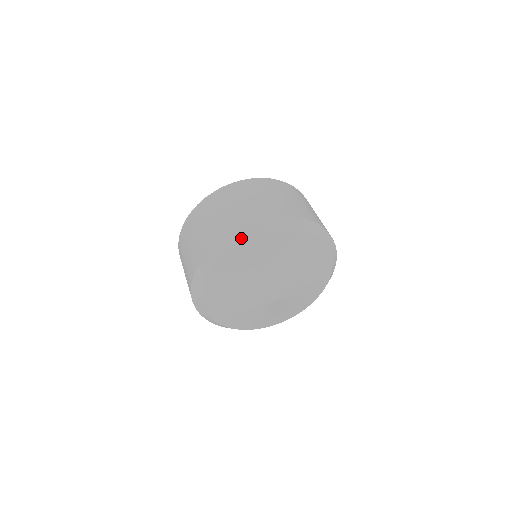
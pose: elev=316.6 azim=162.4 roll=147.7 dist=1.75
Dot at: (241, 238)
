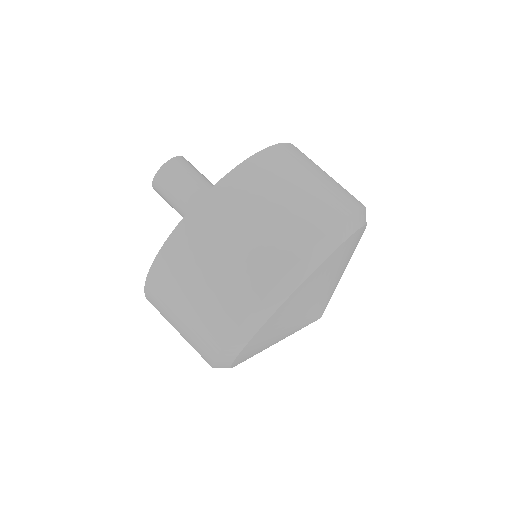
Dot at: (224, 366)
